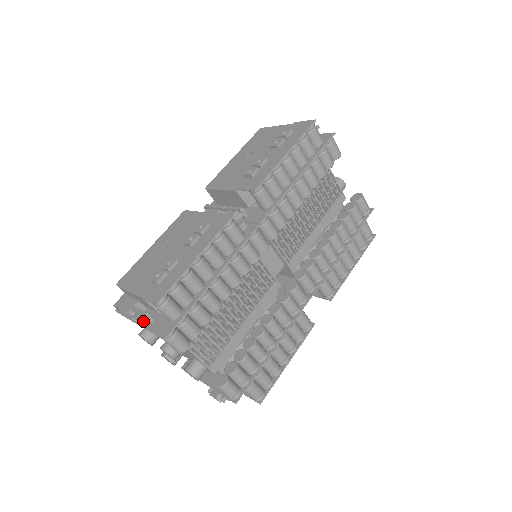
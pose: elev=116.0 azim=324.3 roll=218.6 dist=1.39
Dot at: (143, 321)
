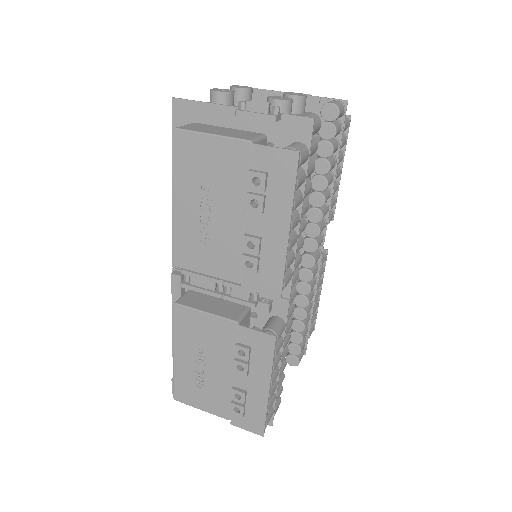
Dot at: occluded
